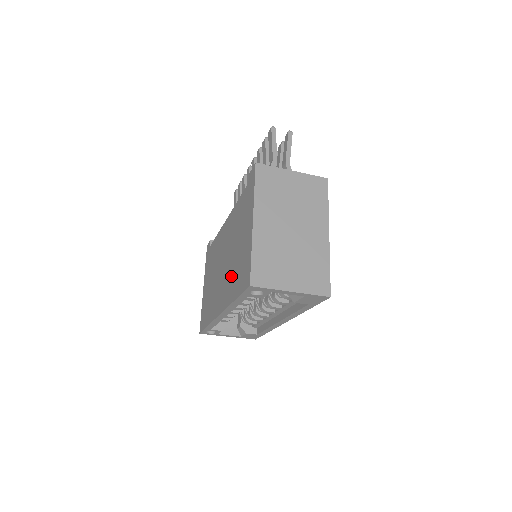
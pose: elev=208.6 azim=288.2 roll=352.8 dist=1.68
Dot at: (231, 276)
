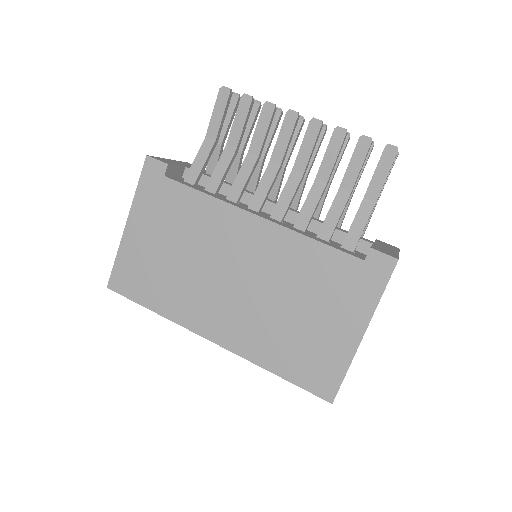
Dot at: (269, 333)
